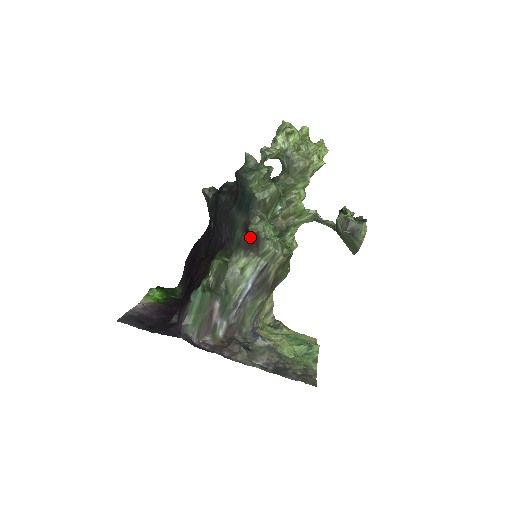
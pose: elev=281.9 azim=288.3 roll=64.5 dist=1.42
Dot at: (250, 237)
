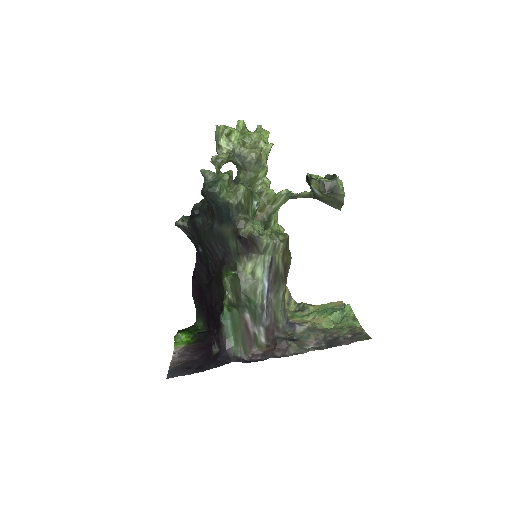
Dot at: (245, 241)
